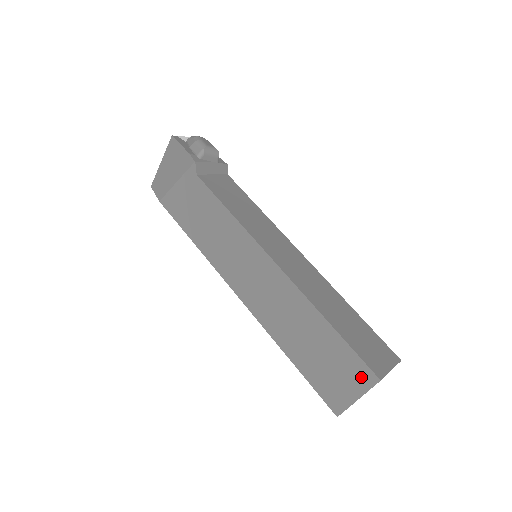
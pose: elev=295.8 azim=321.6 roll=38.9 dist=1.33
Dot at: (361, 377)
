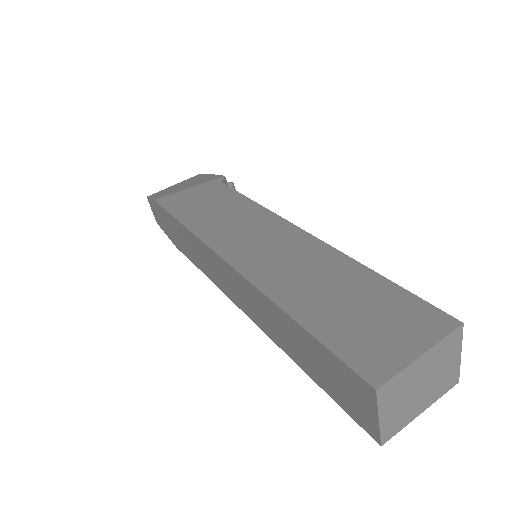
Dot at: (427, 323)
